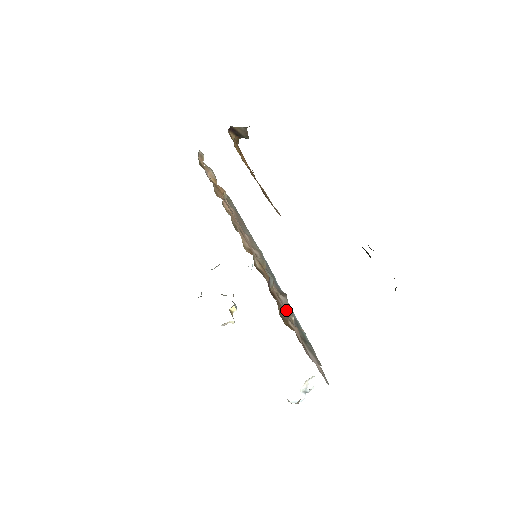
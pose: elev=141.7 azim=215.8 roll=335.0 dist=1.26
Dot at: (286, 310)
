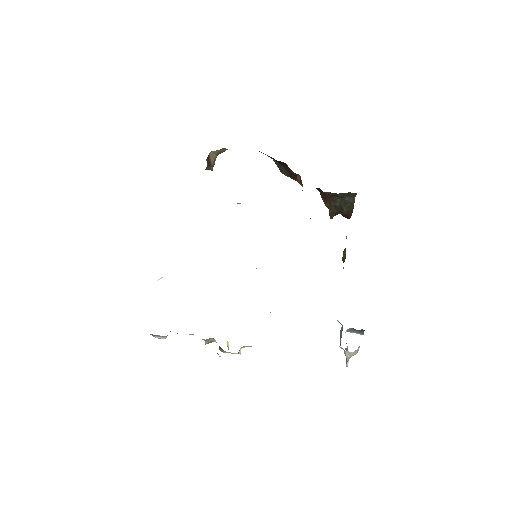
Dot at: occluded
